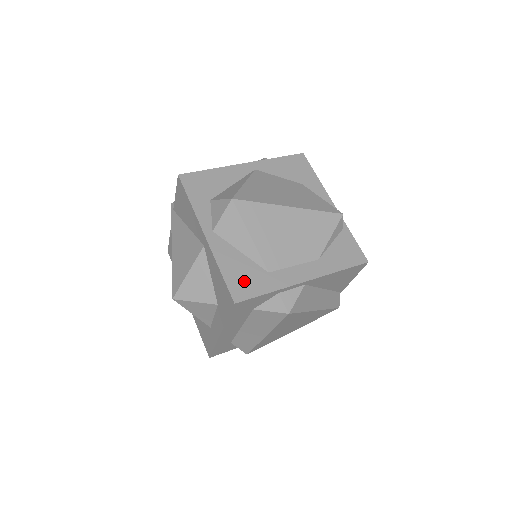
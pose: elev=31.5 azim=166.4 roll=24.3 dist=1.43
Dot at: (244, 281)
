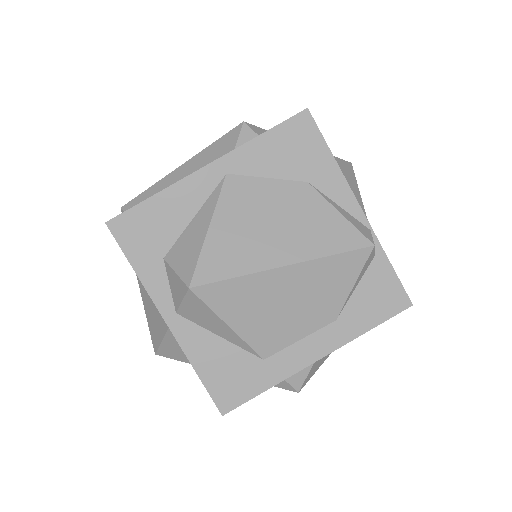
Dot at: (231, 381)
